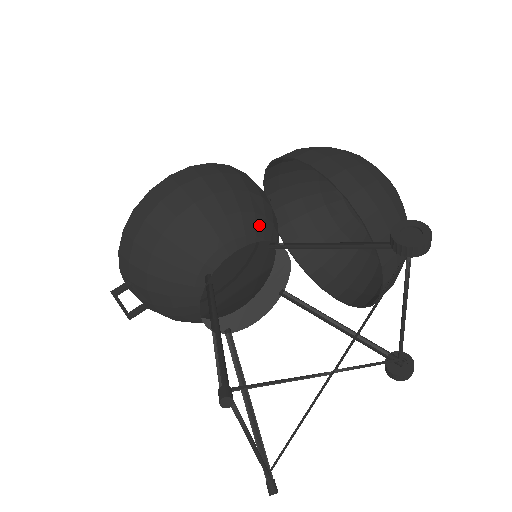
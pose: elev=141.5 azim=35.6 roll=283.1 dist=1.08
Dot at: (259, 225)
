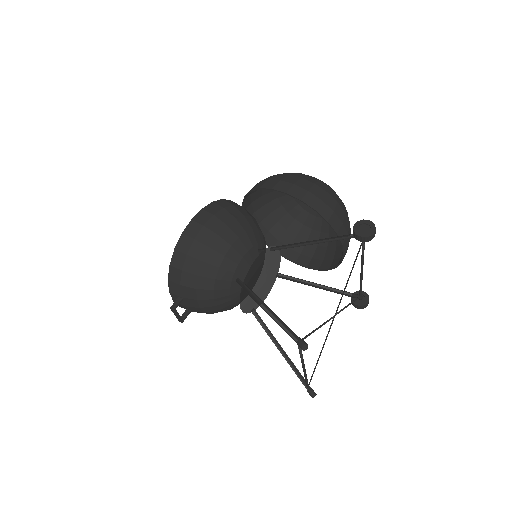
Dot at: (257, 236)
